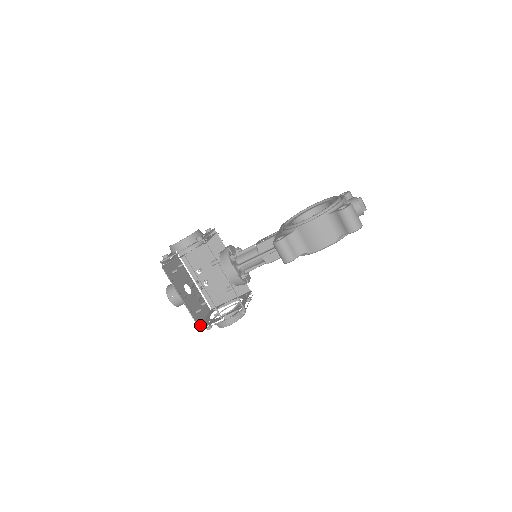
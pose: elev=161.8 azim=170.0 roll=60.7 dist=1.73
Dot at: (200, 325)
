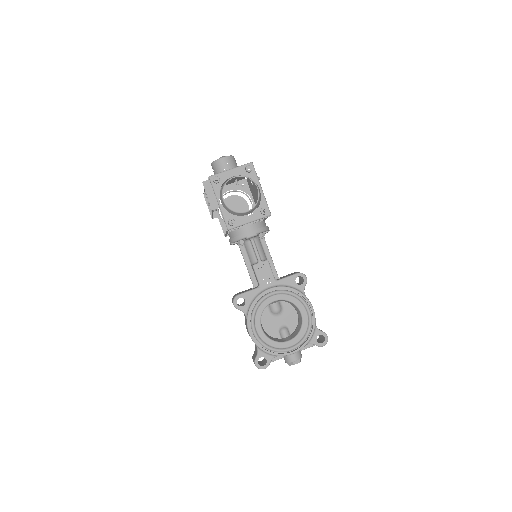
Dot at: occluded
